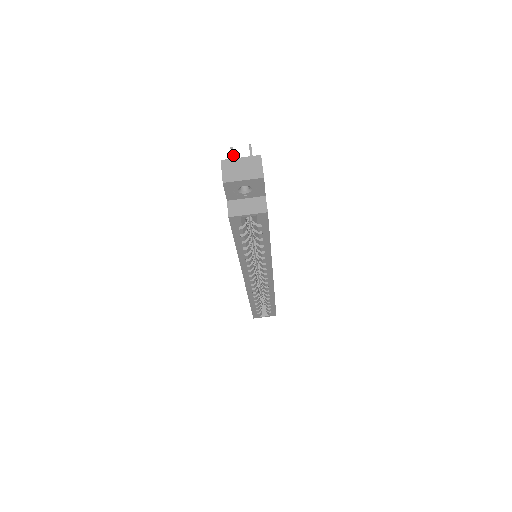
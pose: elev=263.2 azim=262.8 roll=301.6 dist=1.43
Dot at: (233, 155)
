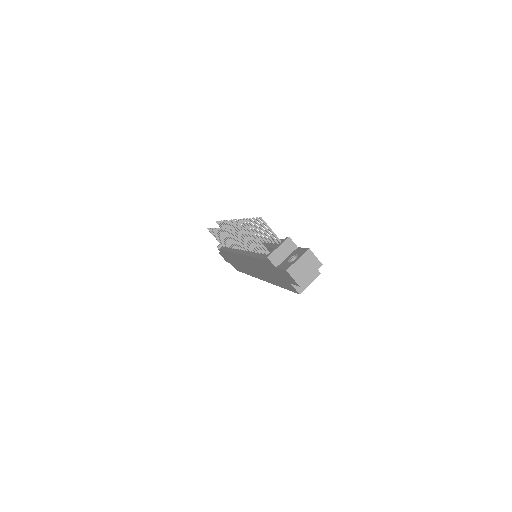
Dot at: (255, 235)
